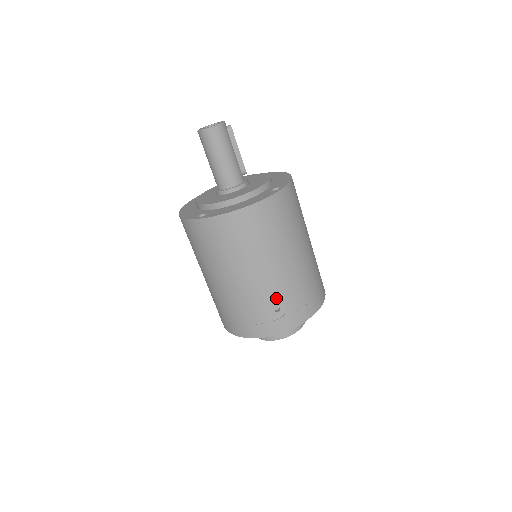
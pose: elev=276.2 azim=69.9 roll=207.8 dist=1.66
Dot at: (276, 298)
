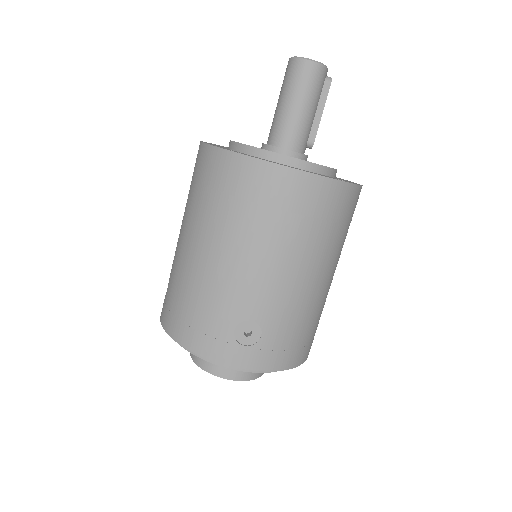
Dot at: (257, 316)
